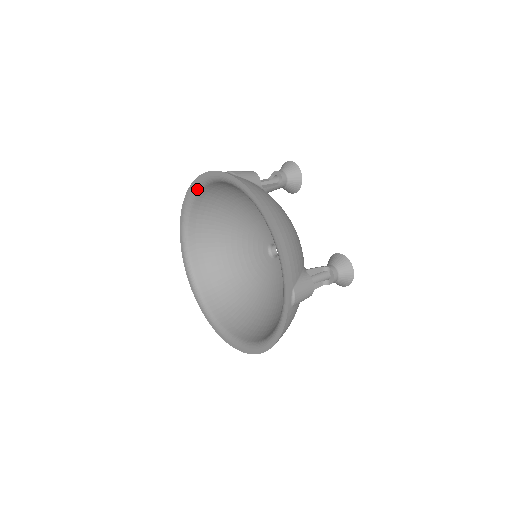
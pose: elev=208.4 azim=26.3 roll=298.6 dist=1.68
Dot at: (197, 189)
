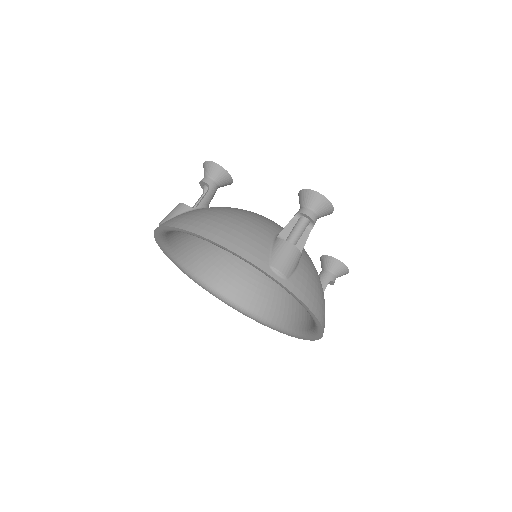
Dot at: (170, 253)
